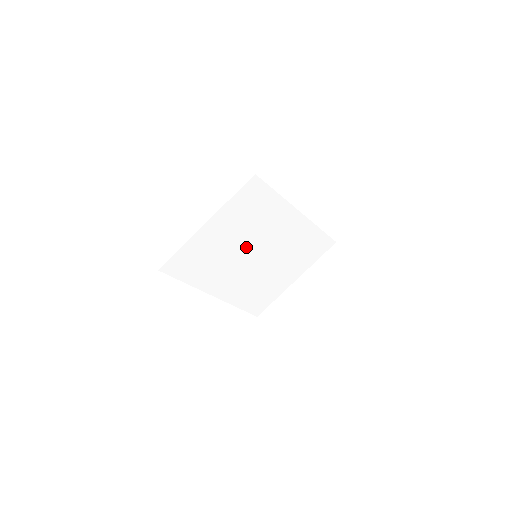
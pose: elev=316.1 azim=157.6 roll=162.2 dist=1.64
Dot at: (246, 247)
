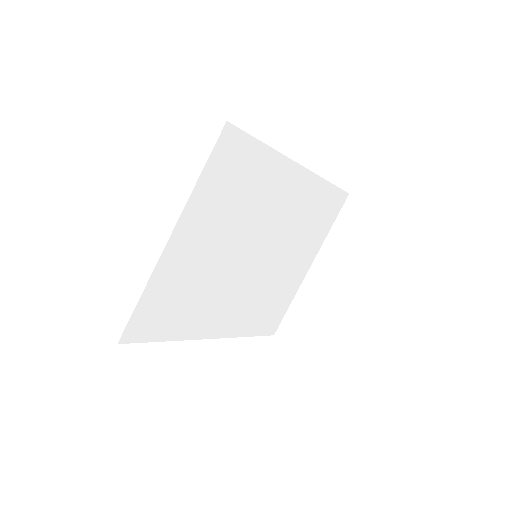
Dot at: (240, 249)
